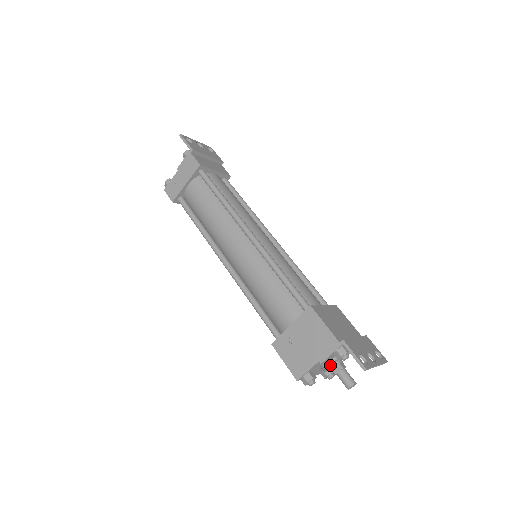
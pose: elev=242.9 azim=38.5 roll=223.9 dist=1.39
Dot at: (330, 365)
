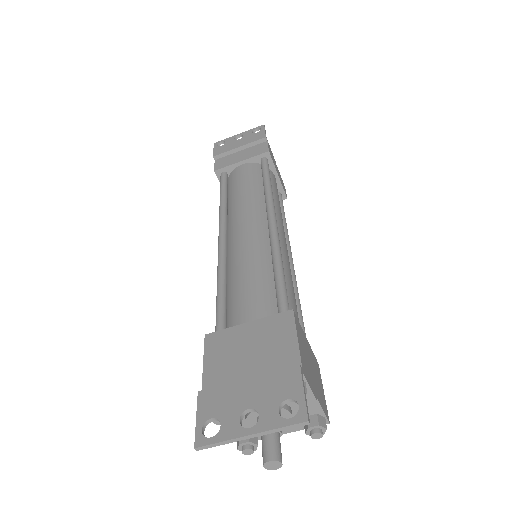
Dot at: (255, 423)
